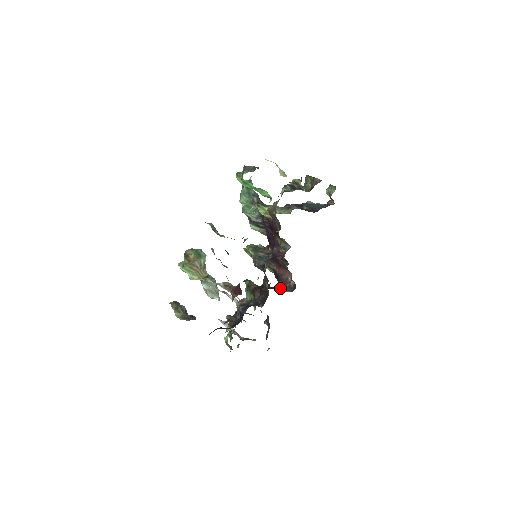
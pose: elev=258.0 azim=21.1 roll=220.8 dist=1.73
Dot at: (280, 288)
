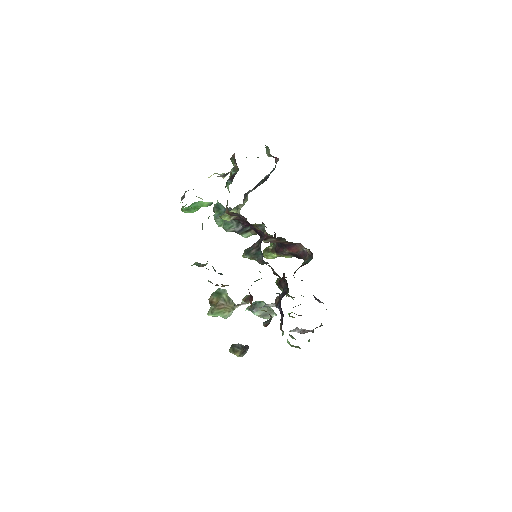
Dot at: (303, 264)
